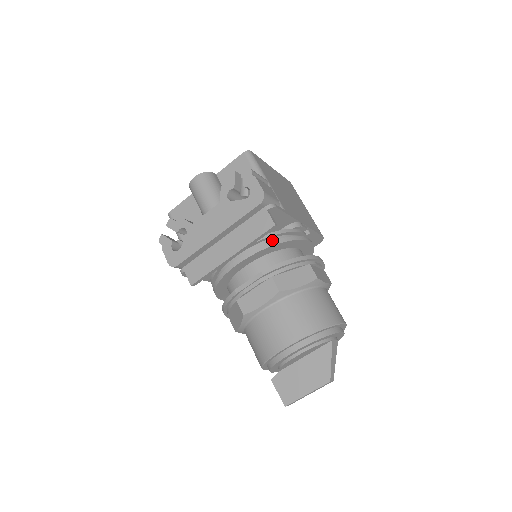
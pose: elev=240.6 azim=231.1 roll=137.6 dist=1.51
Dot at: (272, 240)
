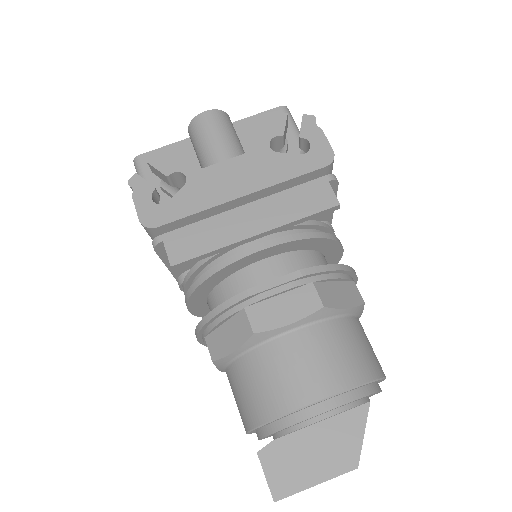
Dot at: (310, 231)
